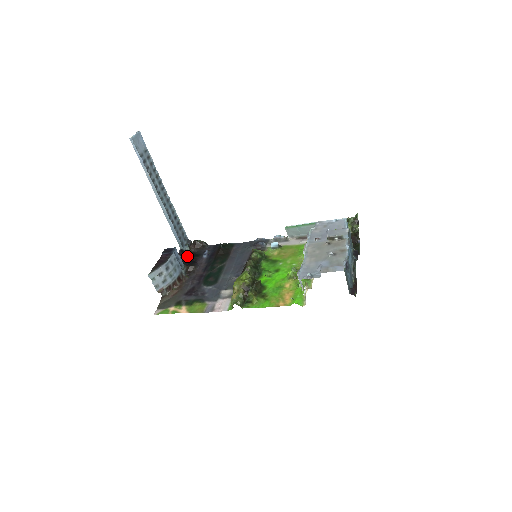
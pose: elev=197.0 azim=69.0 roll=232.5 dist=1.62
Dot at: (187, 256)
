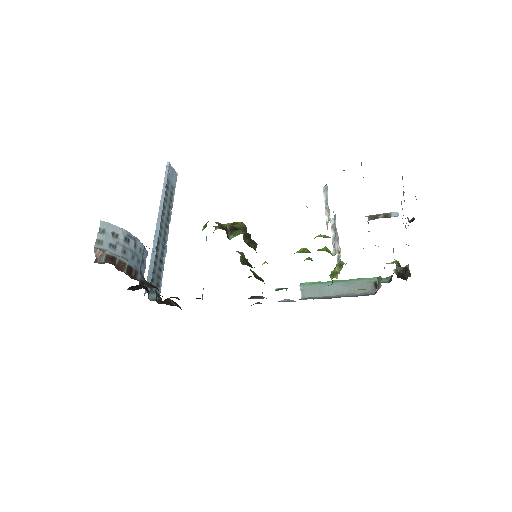
Dot at: occluded
